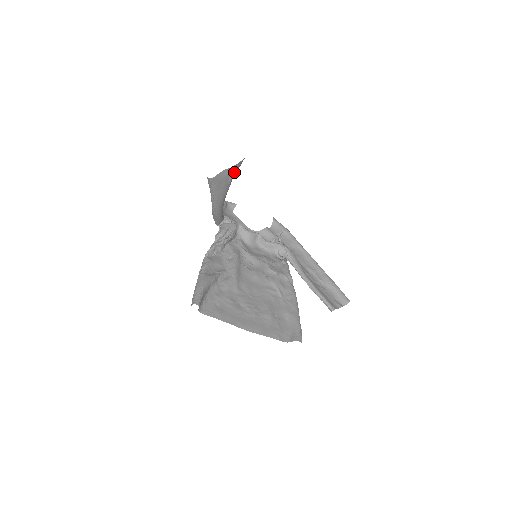
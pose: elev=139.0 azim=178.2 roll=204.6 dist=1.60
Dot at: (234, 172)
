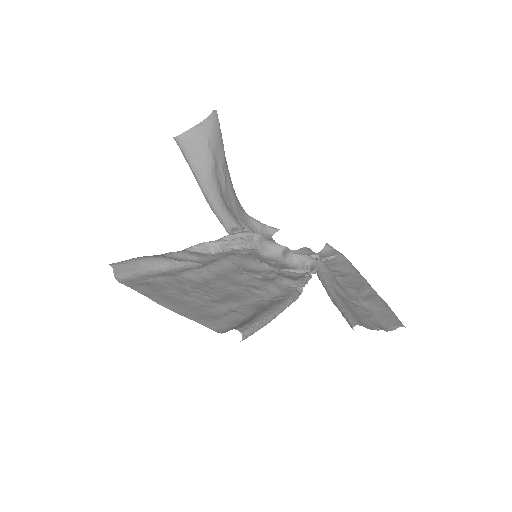
Dot at: (209, 133)
